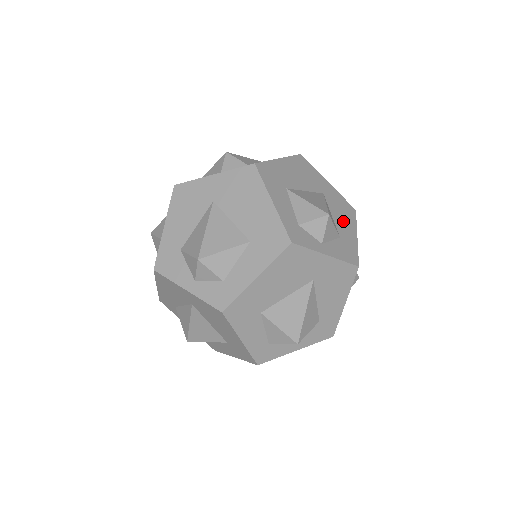
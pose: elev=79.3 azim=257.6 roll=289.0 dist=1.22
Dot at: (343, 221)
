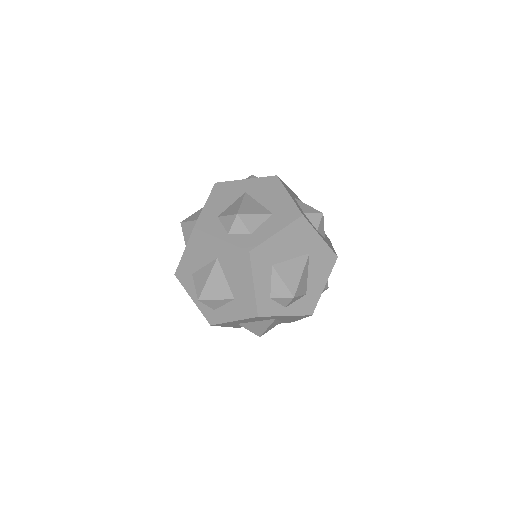
Dot at: (317, 276)
